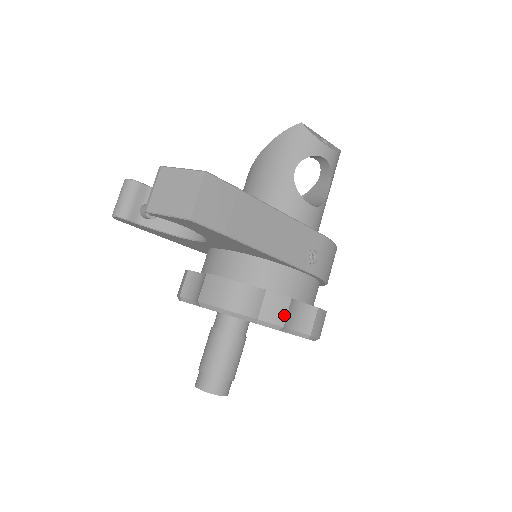
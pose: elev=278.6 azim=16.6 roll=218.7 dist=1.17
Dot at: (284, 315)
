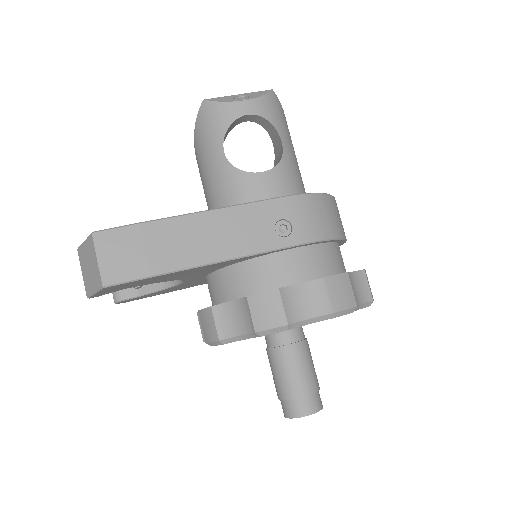
Dot at: (281, 312)
